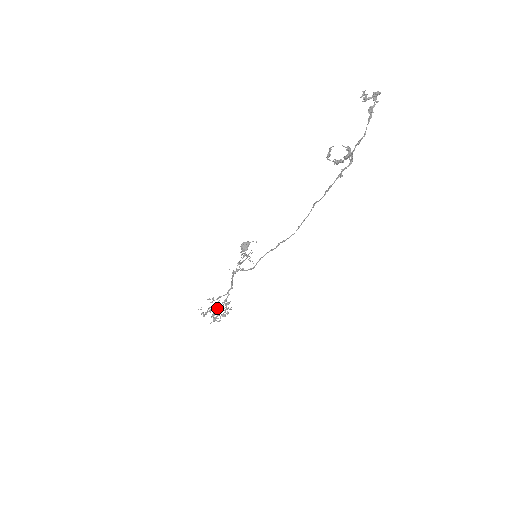
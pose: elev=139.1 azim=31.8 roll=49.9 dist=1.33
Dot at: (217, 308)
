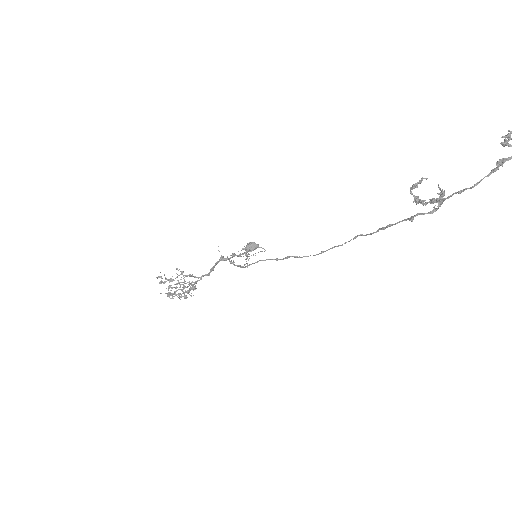
Dot at: (179, 283)
